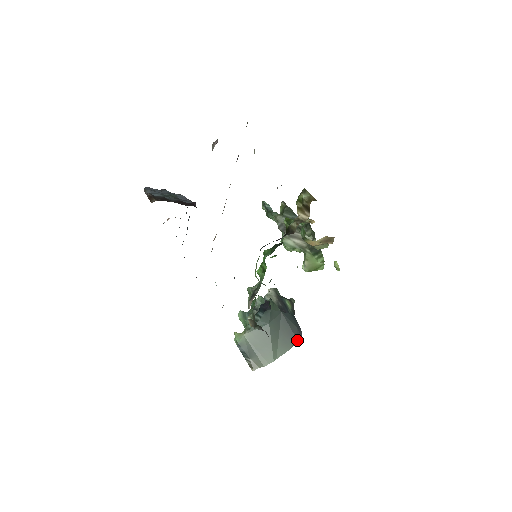
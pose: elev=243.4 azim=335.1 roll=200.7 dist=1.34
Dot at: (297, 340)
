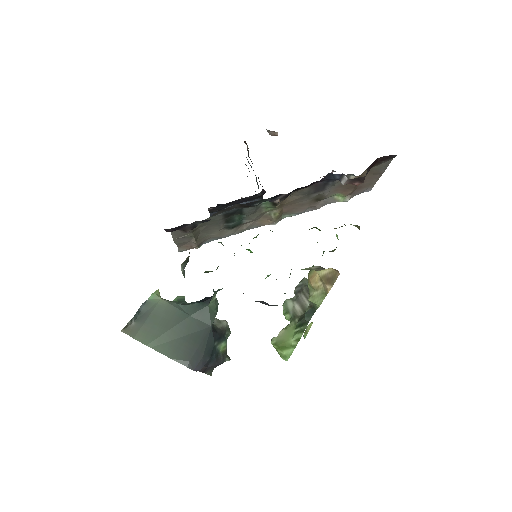
Dot at: (188, 363)
